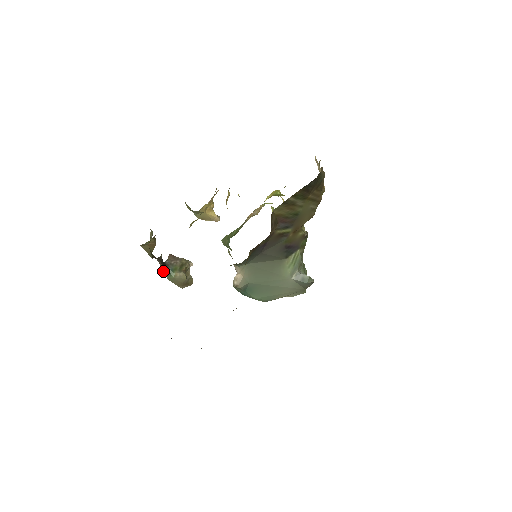
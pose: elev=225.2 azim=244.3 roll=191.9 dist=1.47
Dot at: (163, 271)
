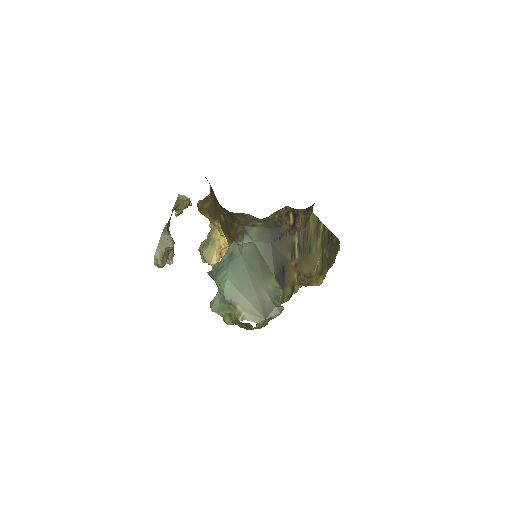
Dot at: (167, 225)
